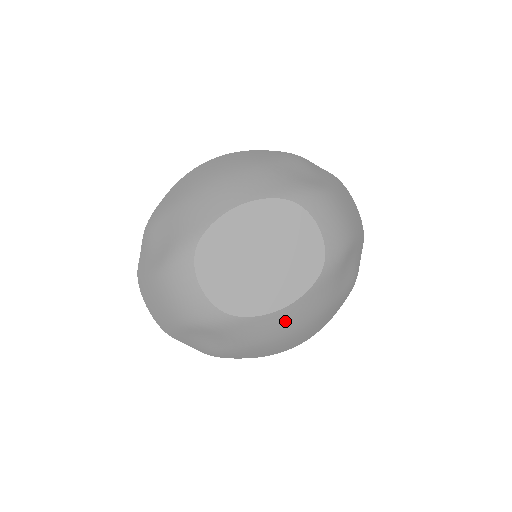
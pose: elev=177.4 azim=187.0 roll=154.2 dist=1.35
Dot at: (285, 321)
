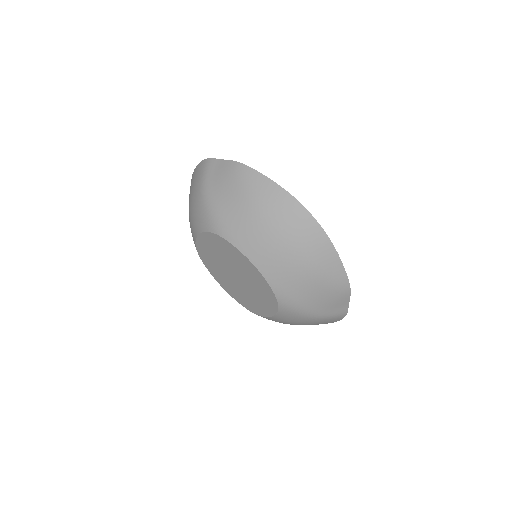
Dot at: occluded
